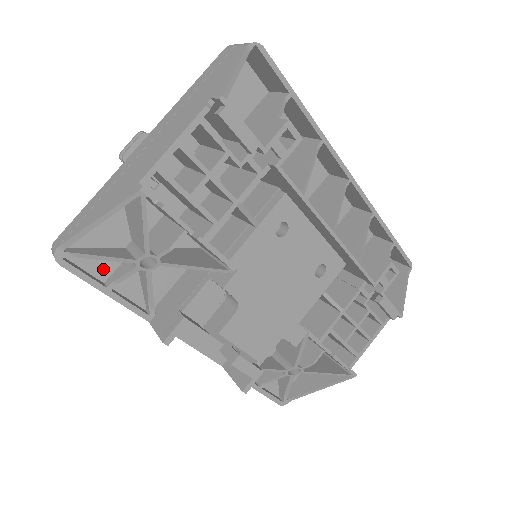
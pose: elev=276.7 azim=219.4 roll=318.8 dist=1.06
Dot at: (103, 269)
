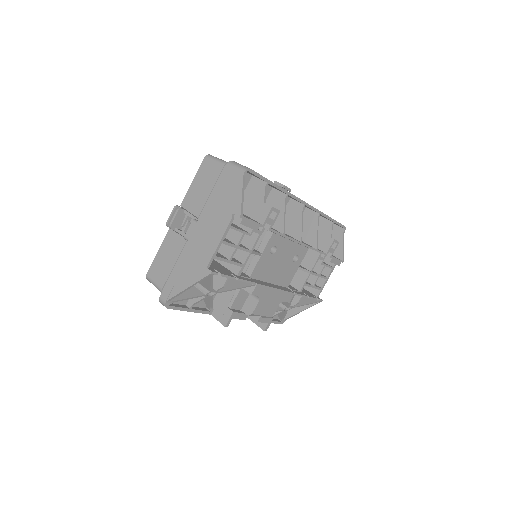
Dot at: occluded
